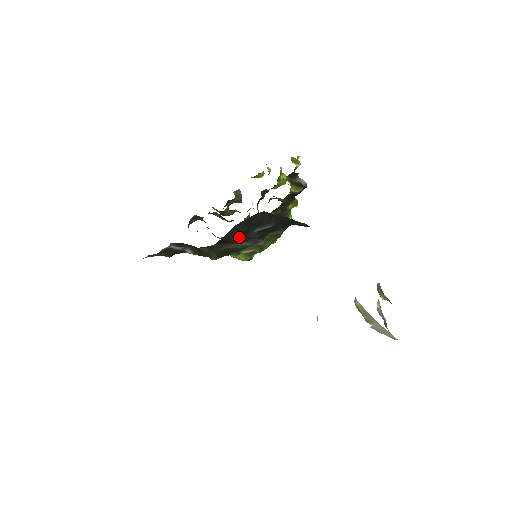
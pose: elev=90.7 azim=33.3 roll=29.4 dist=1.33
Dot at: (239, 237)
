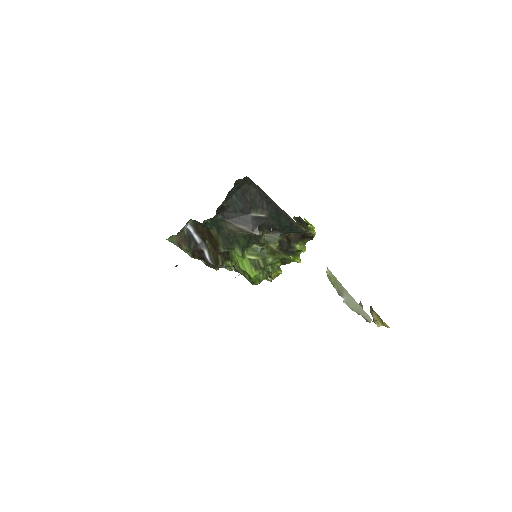
Dot at: (238, 217)
